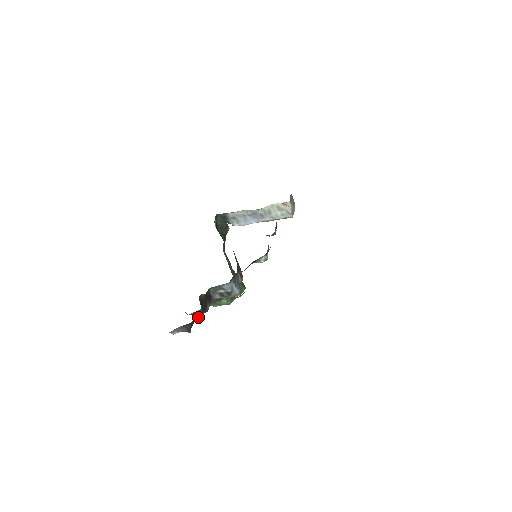
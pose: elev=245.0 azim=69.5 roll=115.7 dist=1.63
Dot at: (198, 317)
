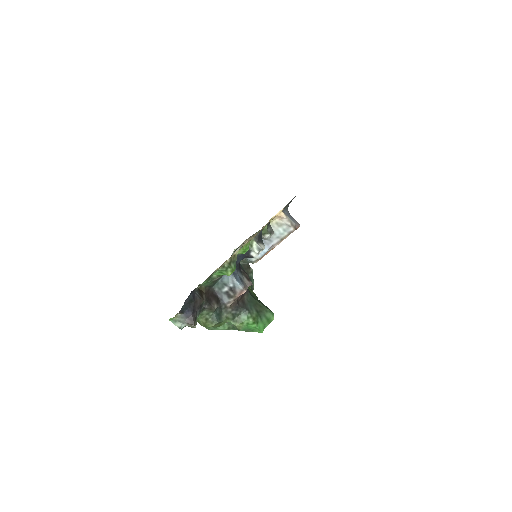
Dot at: (195, 300)
